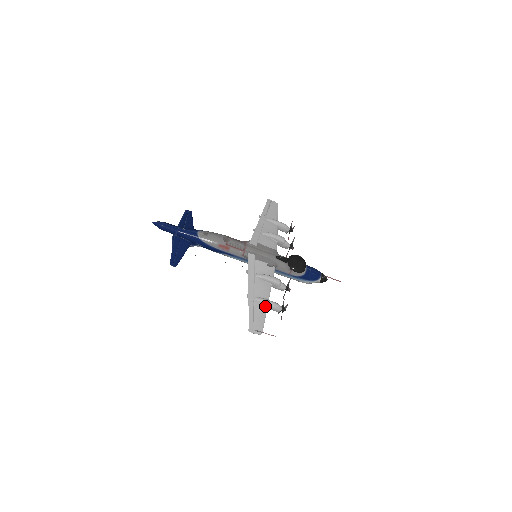
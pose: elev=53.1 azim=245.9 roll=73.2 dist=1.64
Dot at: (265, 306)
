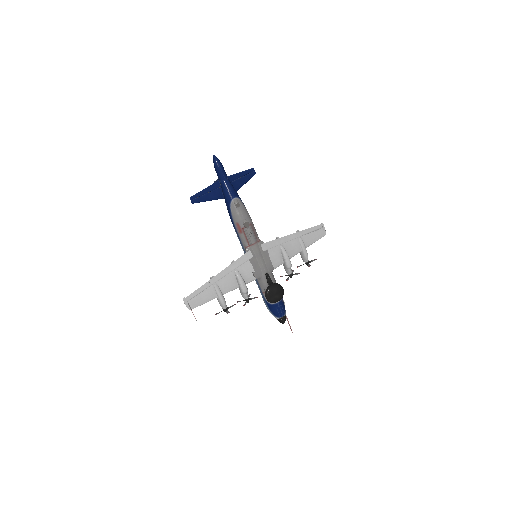
Dot at: (215, 296)
